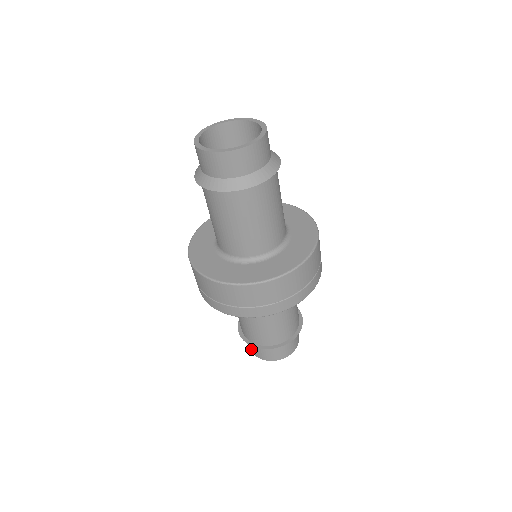
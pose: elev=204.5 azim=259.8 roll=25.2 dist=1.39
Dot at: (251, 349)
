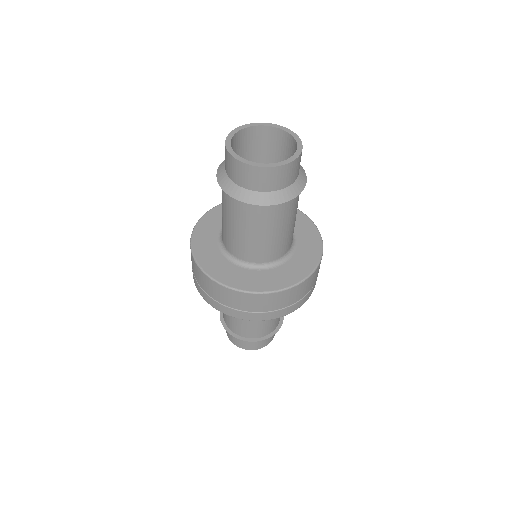
Dot at: (233, 340)
